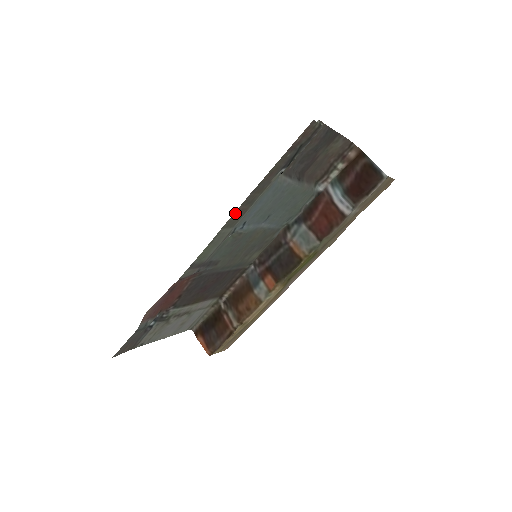
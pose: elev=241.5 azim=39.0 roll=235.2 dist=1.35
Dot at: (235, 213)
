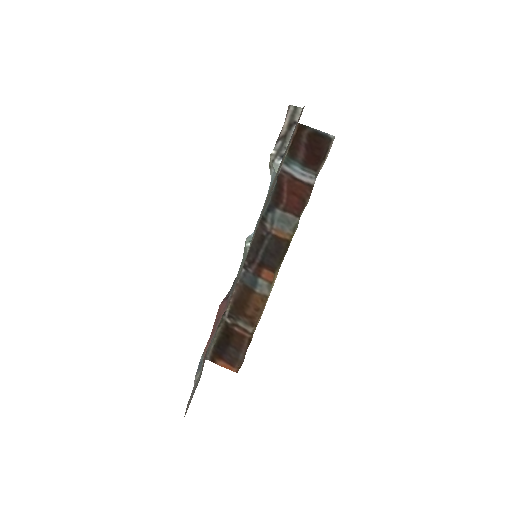
Dot at: (260, 218)
